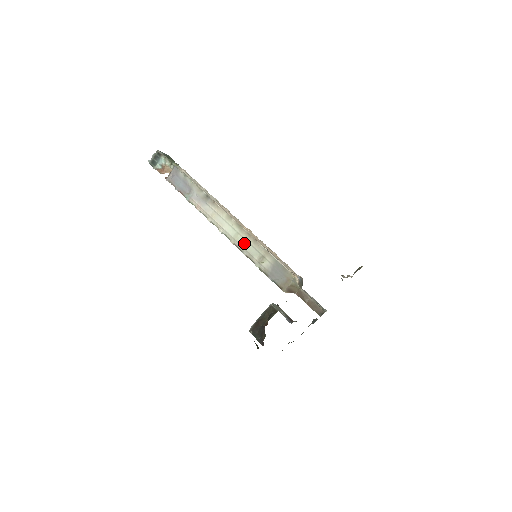
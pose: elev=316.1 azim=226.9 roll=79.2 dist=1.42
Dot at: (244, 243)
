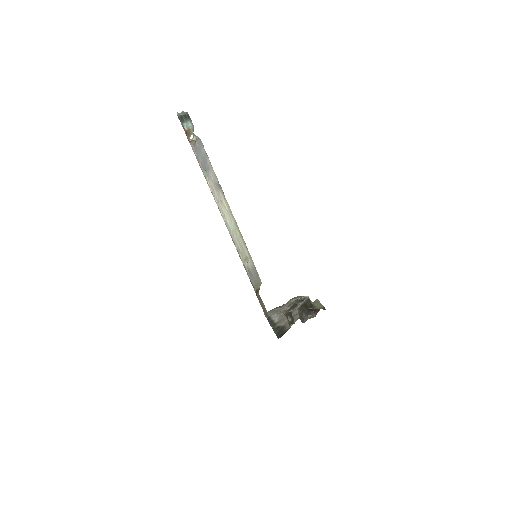
Dot at: (238, 240)
